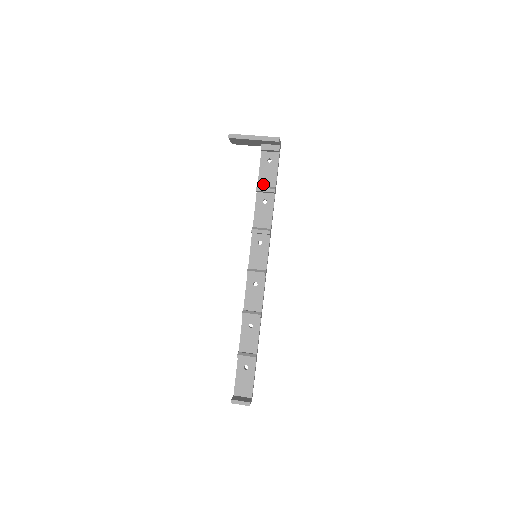
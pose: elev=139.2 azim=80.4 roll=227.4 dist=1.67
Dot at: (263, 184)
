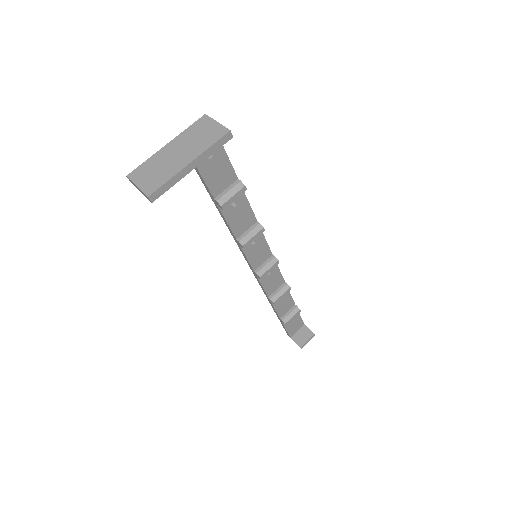
Dot at: (220, 190)
